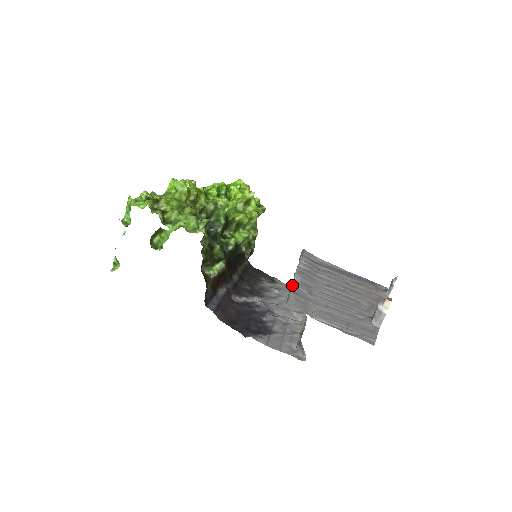
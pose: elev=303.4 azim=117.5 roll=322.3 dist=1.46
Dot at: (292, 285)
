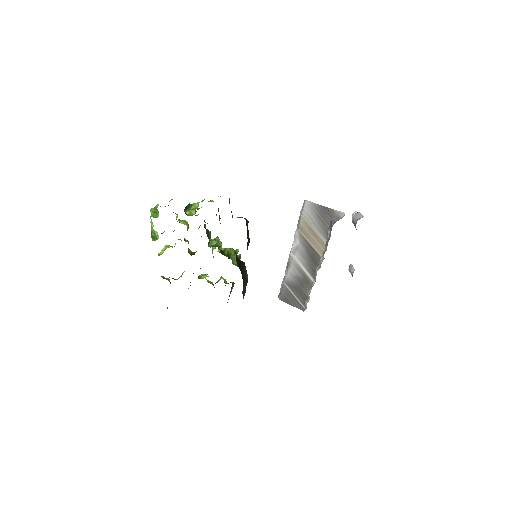
Dot at: (297, 225)
